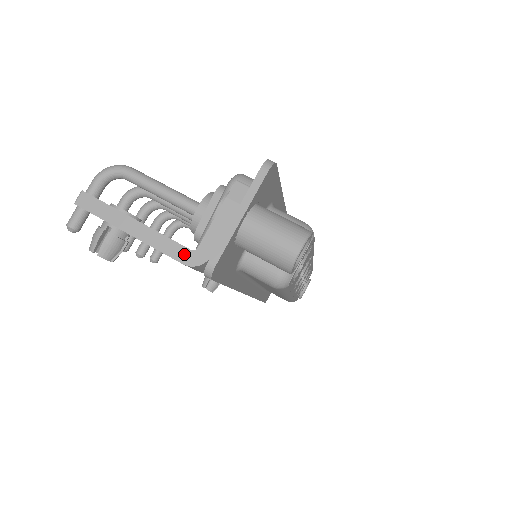
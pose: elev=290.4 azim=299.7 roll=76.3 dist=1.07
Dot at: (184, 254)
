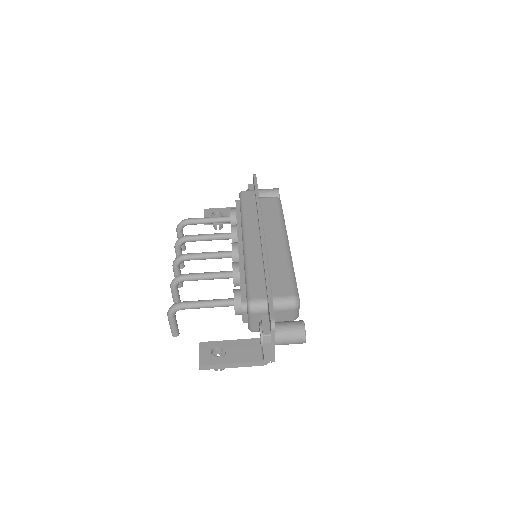
Dot at: (260, 363)
